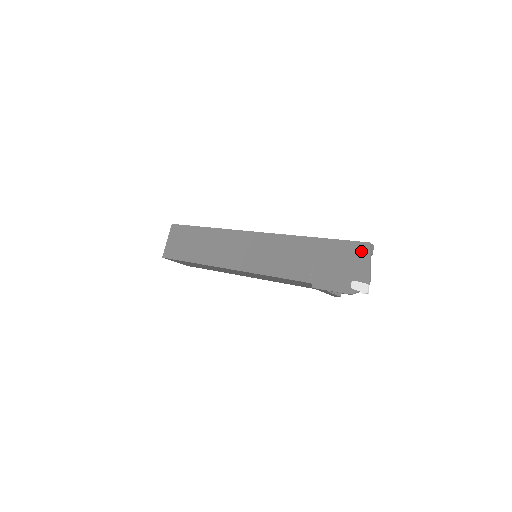
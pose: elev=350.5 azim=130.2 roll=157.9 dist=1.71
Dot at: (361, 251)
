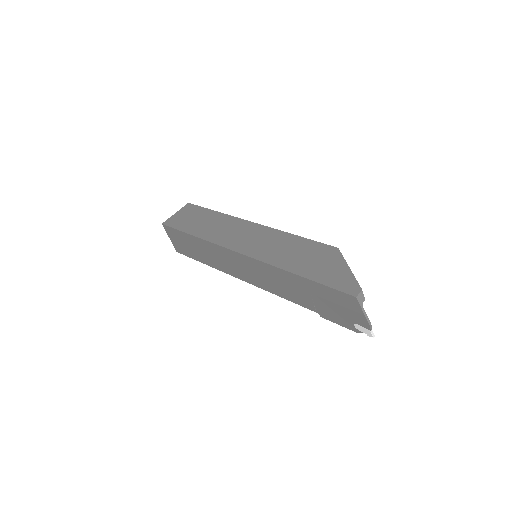
Dot at: (351, 302)
